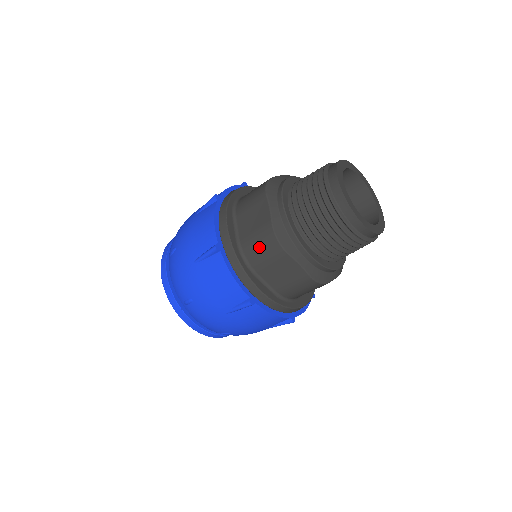
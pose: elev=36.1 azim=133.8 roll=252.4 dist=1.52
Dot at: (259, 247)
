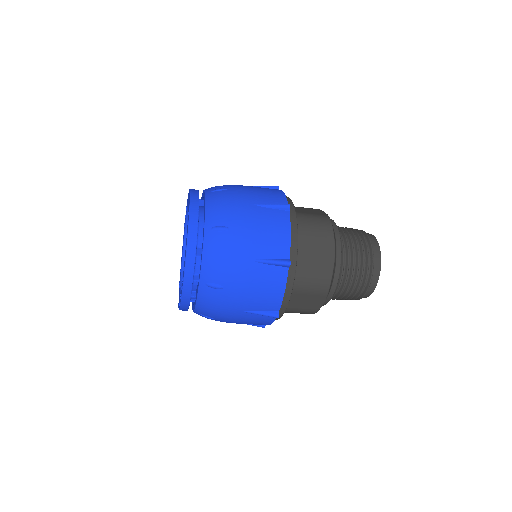
Dot at: (313, 278)
